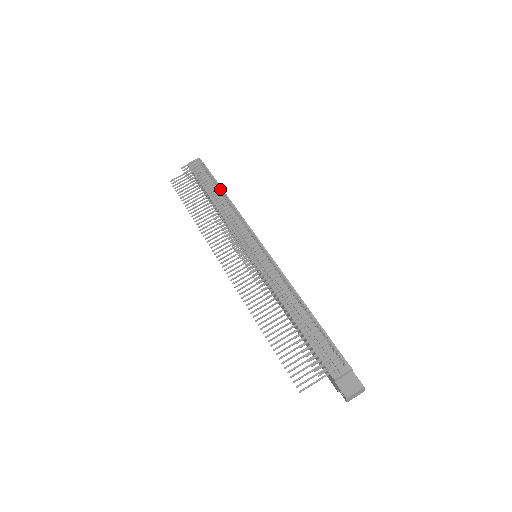
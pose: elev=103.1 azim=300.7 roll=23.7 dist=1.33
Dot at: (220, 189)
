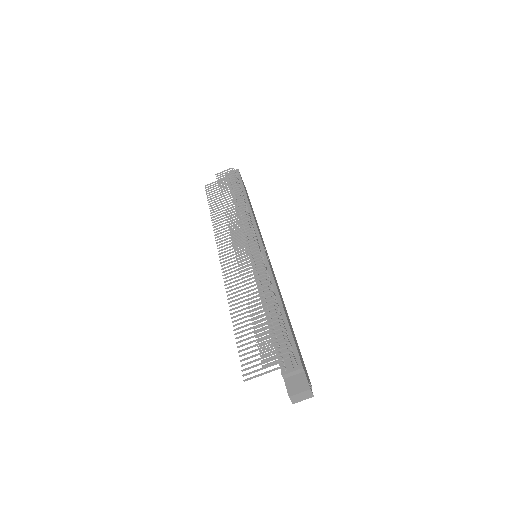
Dot at: (242, 194)
